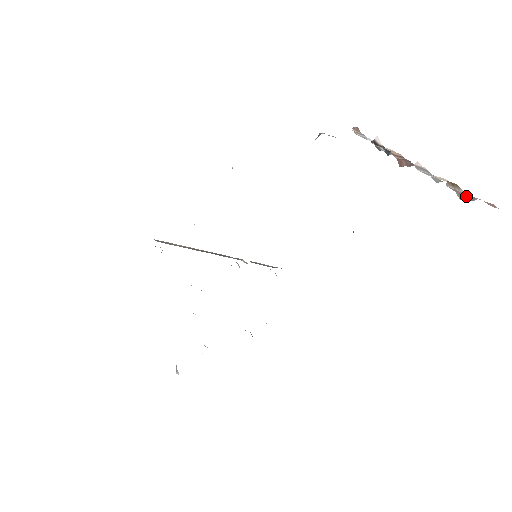
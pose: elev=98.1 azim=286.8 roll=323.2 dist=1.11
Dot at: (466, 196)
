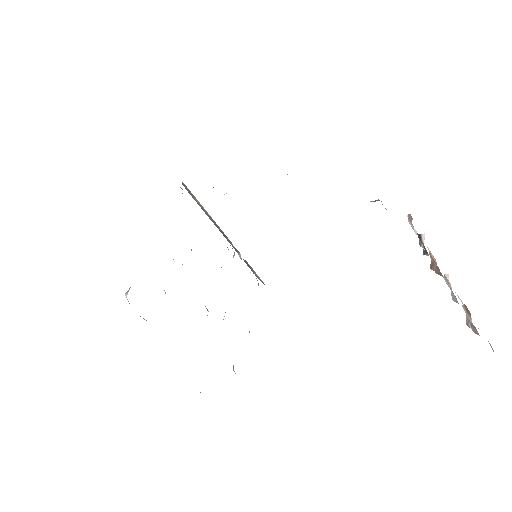
Dot at: (473, 326)
